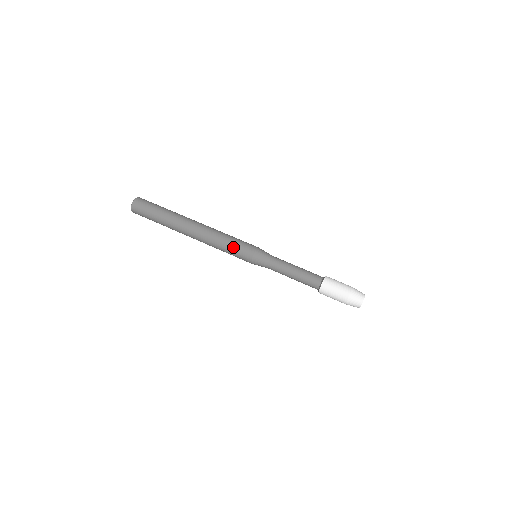
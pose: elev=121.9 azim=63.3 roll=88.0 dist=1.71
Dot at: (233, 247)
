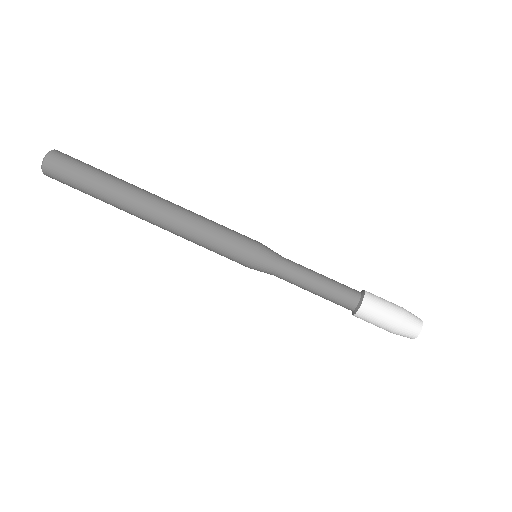
Dot at: (218, 251)
